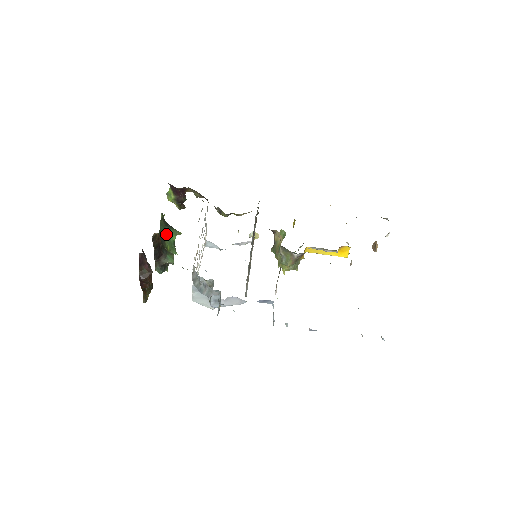
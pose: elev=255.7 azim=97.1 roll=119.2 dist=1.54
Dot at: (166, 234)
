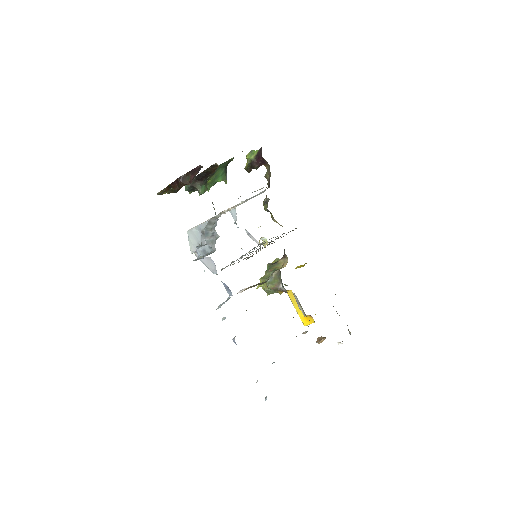
Dot at: (219, 172)
